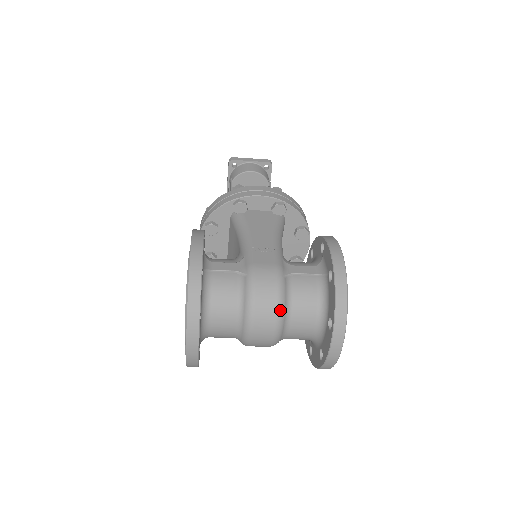
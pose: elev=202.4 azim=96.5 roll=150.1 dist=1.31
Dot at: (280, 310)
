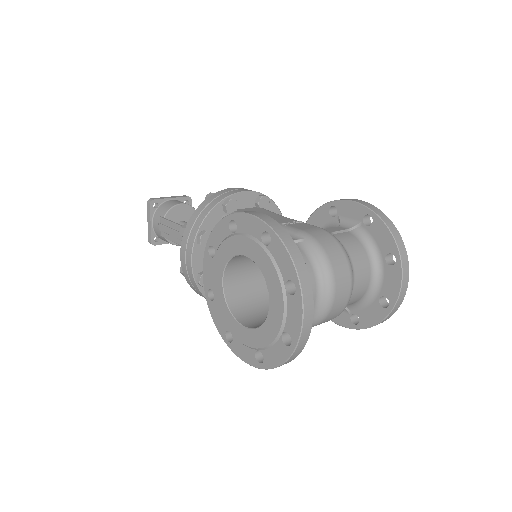
Dot at: (349, 261)
